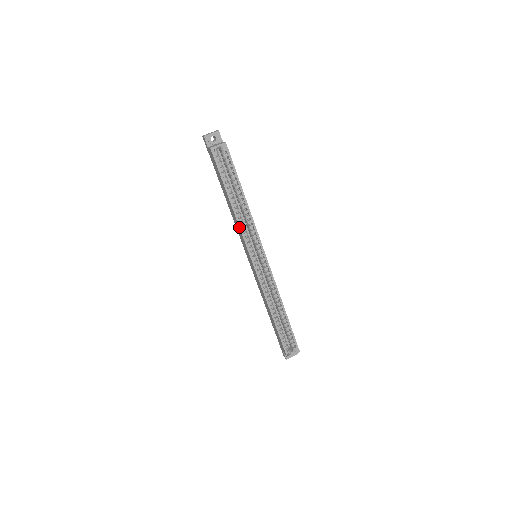
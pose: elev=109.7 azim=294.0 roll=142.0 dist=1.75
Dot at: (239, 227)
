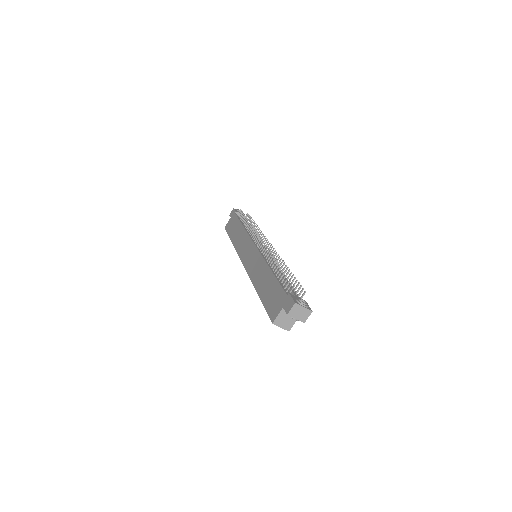
Dot at: occluded
